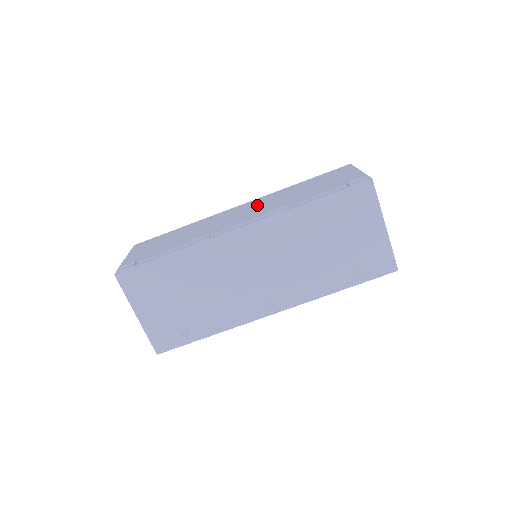
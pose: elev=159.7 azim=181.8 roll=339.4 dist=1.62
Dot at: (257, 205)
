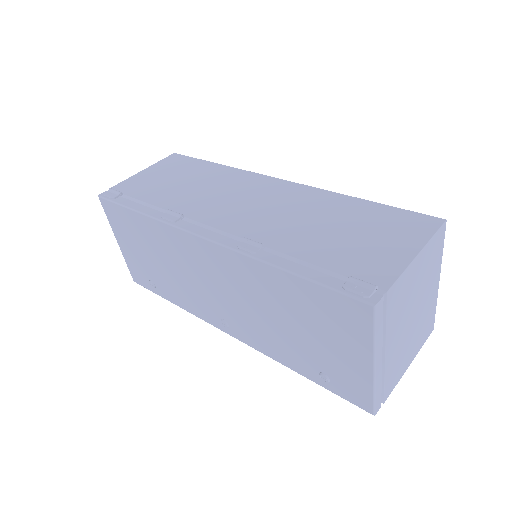
Dot at: (276, 202)
